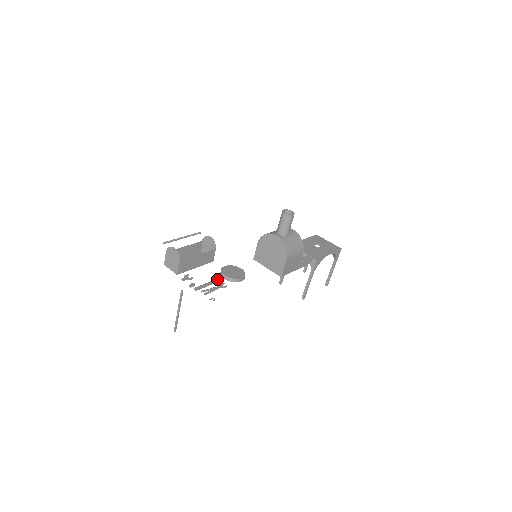
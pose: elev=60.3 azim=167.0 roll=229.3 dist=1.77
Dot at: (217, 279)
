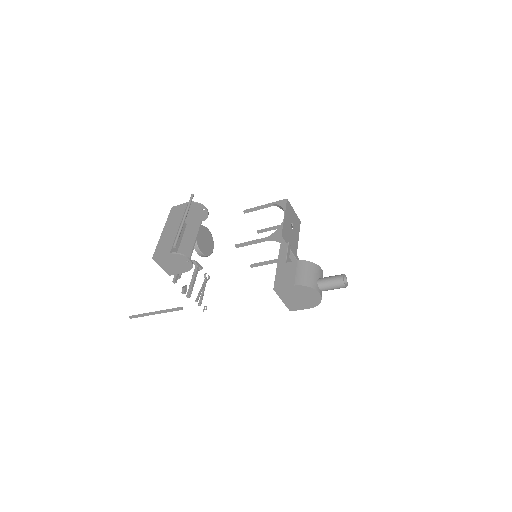
Dot at: (199, 265)
